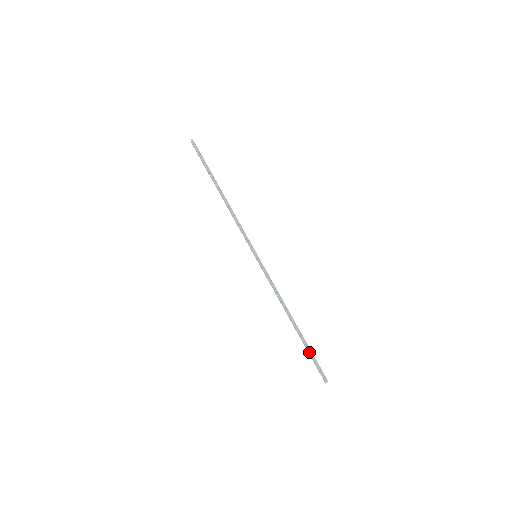
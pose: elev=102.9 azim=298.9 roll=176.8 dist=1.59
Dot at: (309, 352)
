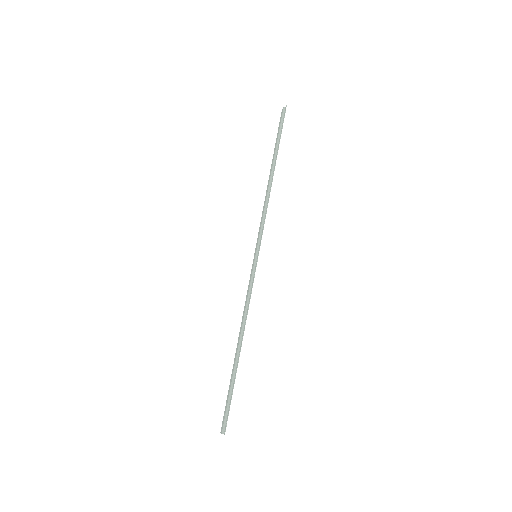
Dot at: (231, 389)
